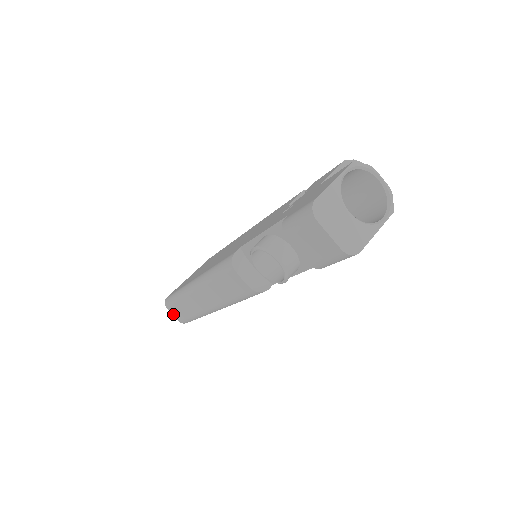
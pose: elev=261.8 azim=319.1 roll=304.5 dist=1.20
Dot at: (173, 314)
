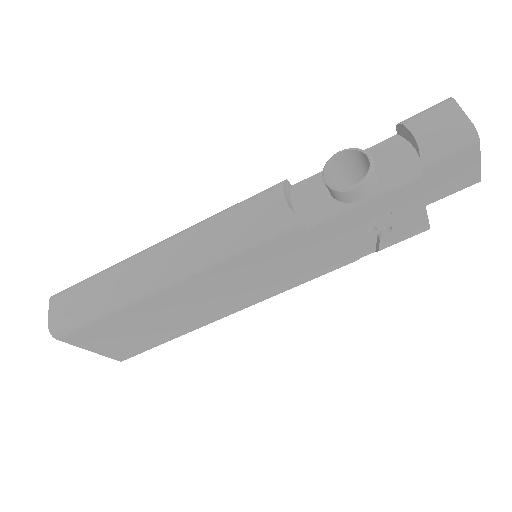
Dot at: (51, 311)
